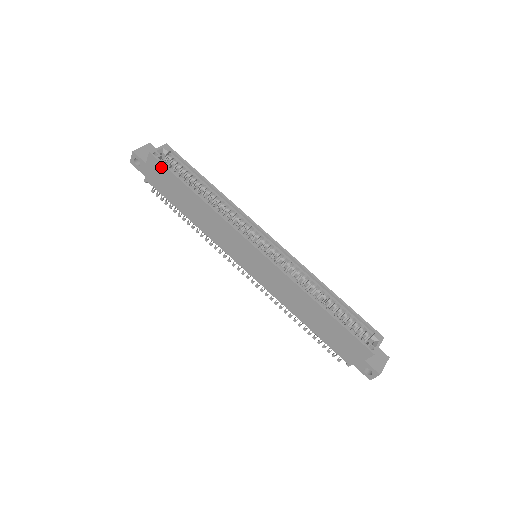
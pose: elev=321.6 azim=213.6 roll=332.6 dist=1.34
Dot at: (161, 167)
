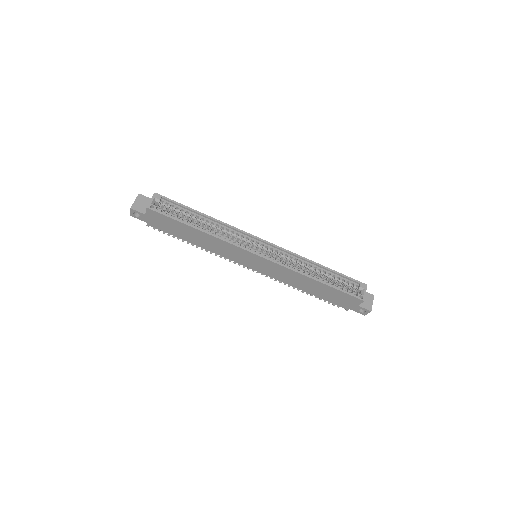
Dot at: (160, 216)
